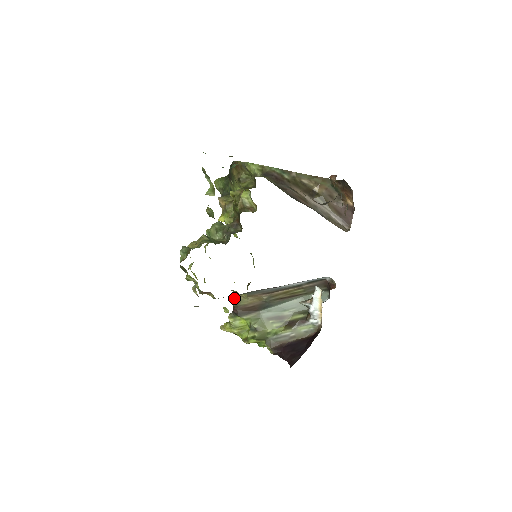
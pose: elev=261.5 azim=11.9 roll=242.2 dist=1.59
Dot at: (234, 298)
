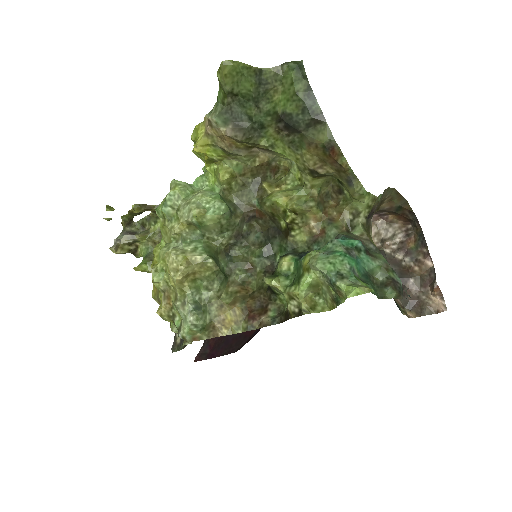
Dot at: occluded
